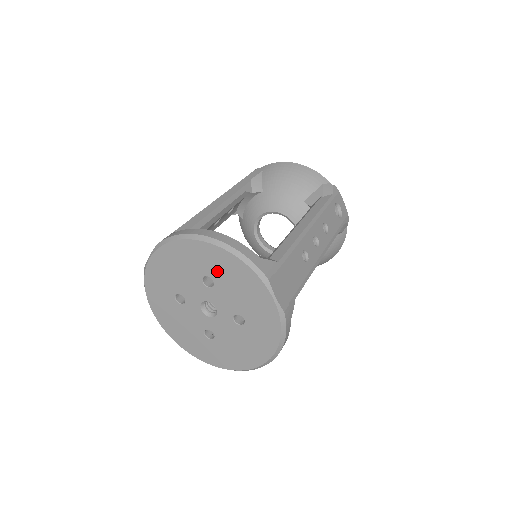
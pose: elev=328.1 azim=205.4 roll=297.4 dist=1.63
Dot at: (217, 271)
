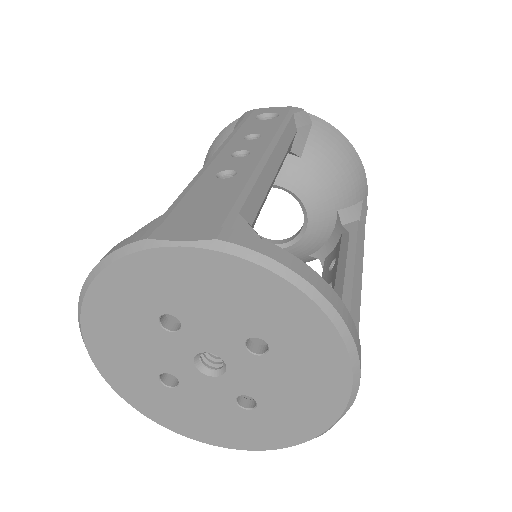
Dot at: (293, 350)
